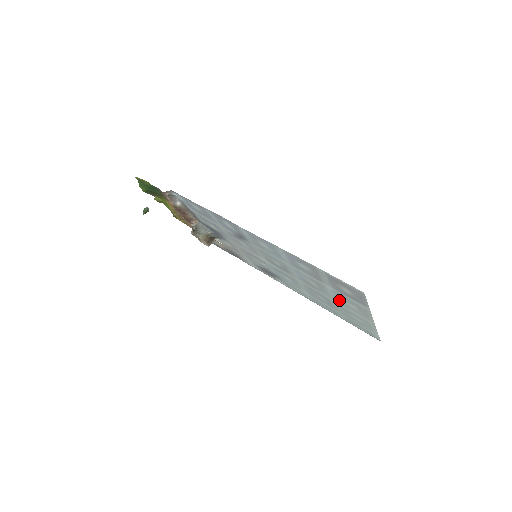
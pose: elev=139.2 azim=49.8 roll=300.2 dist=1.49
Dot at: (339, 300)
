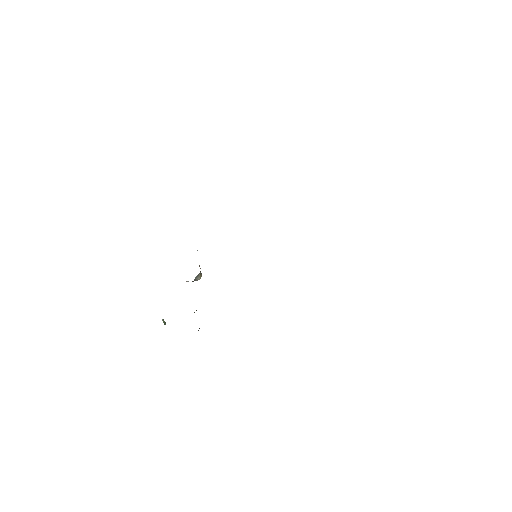
Dot at: occluded
